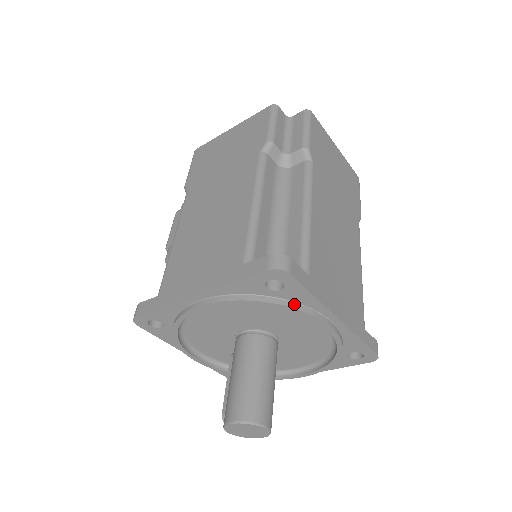
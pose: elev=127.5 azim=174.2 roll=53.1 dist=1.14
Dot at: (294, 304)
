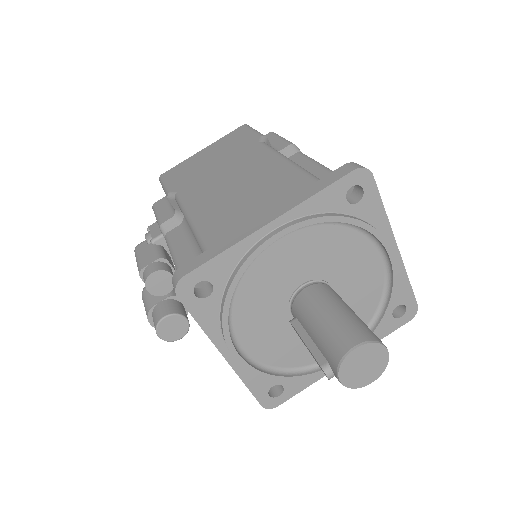
Dot at: (367, 223)
